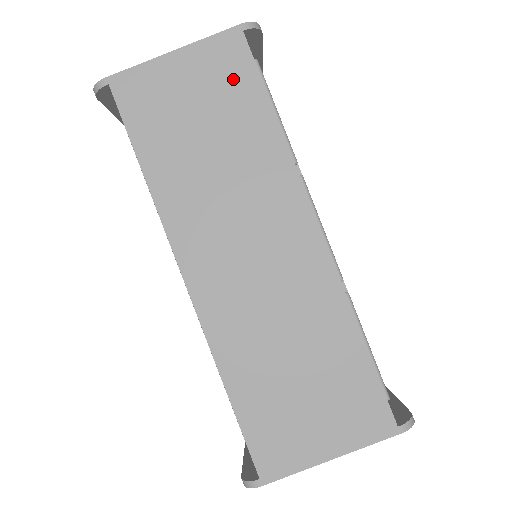
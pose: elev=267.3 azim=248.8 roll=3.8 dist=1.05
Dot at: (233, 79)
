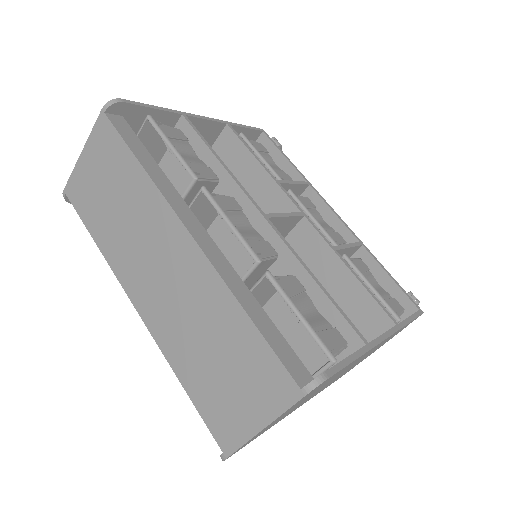
Dot at: (111, 150)
